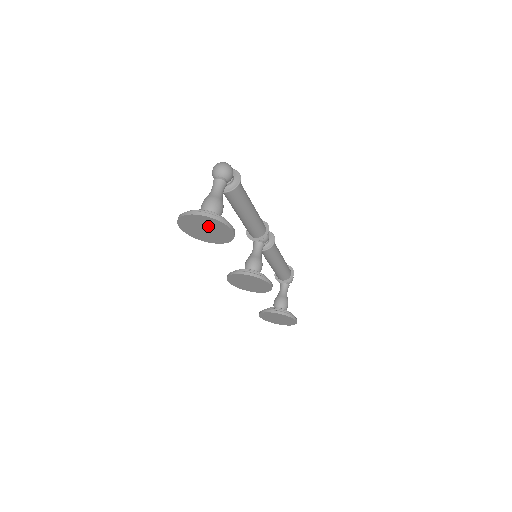
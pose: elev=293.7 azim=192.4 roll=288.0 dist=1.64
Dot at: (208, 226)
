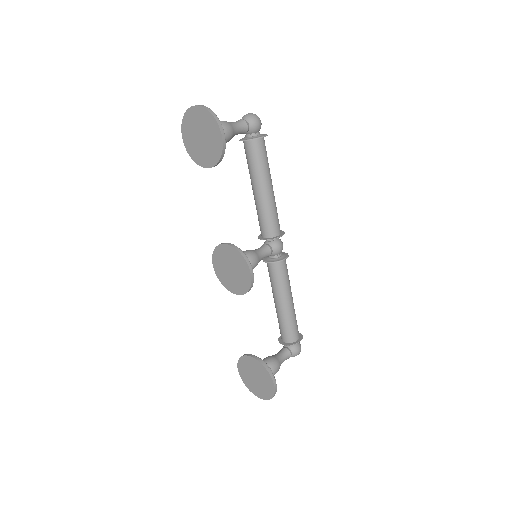
Dot at: (203, 129)
